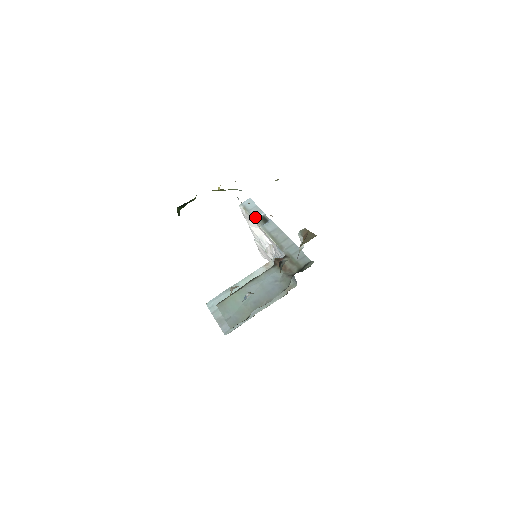
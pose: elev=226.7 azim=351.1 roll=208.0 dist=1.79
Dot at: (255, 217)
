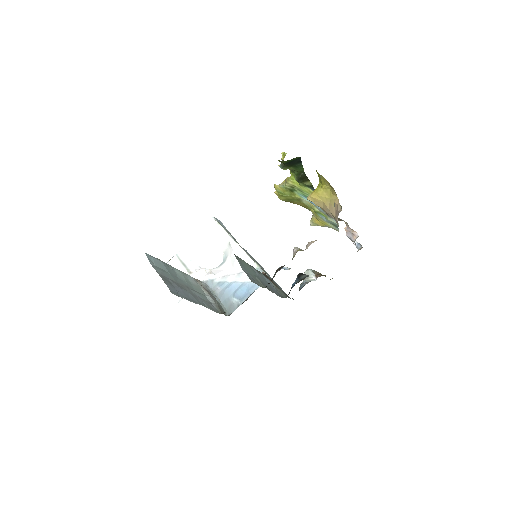
Dot at: occluded
